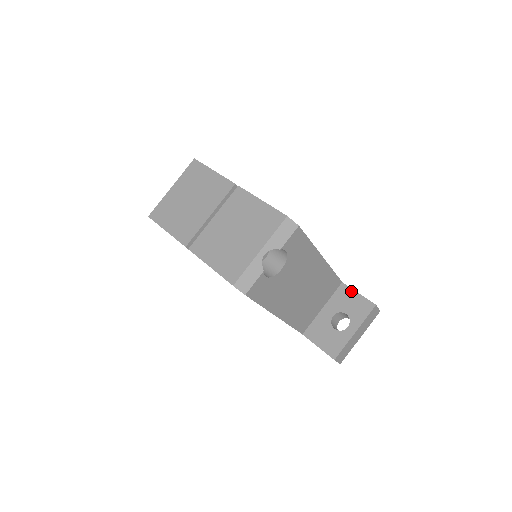
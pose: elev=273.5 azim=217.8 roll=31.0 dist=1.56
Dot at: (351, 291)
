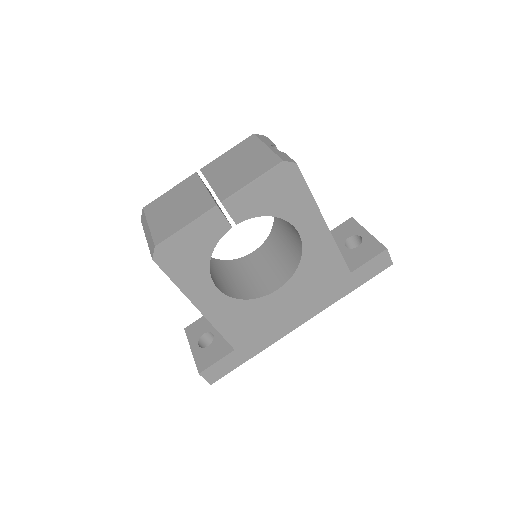
Dot at: (331, 233)
